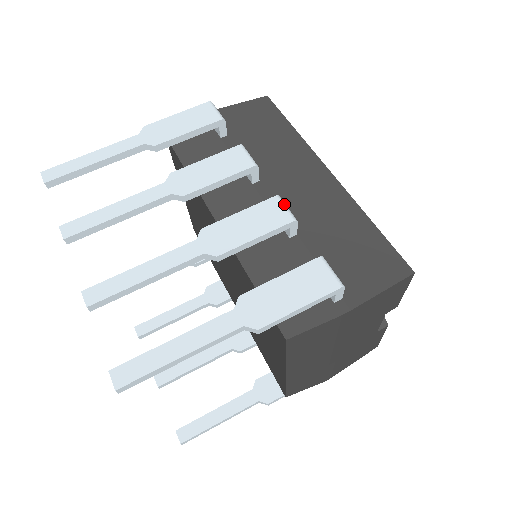
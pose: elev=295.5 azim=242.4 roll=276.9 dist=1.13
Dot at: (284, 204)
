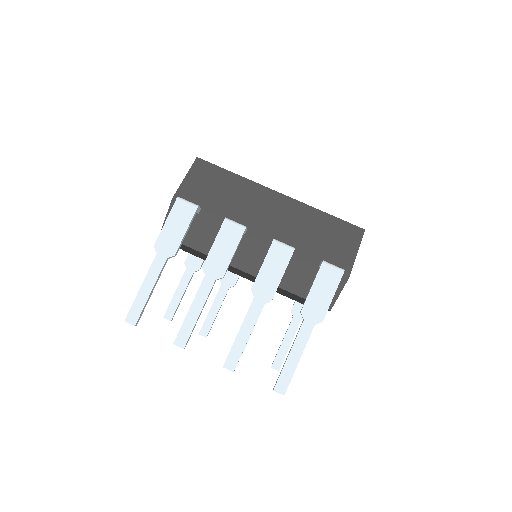
Dot at: (281, 243)
